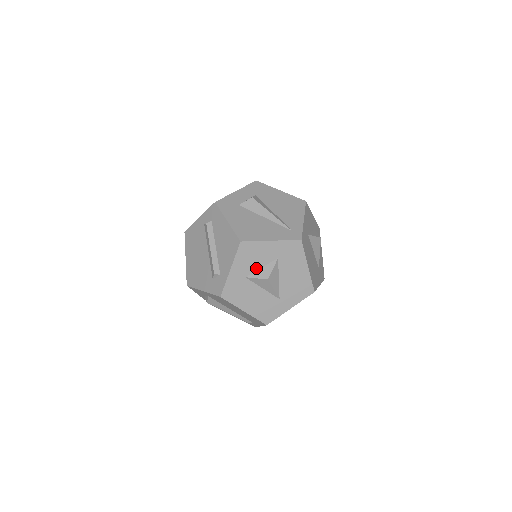
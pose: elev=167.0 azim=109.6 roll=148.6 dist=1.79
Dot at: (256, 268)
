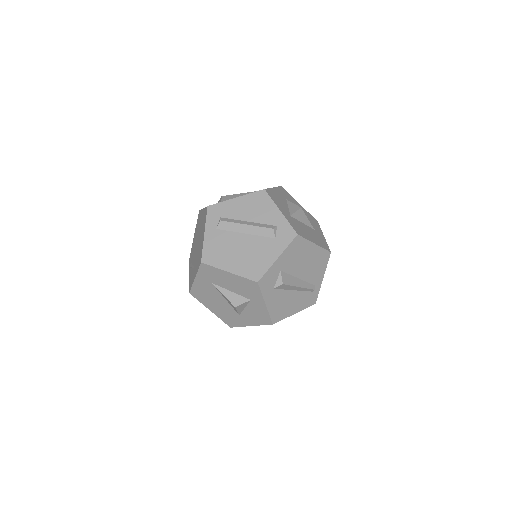
Dot at: (287, 208)
